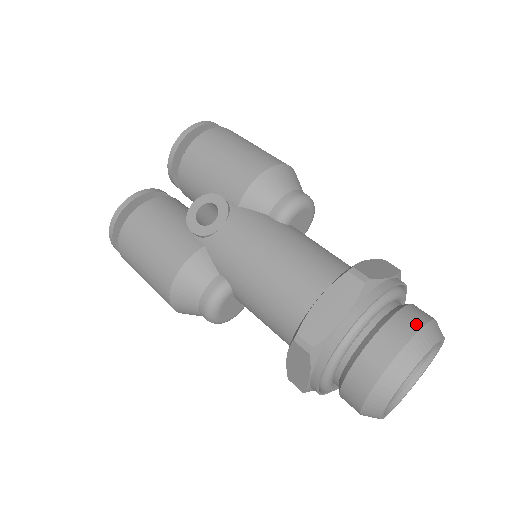
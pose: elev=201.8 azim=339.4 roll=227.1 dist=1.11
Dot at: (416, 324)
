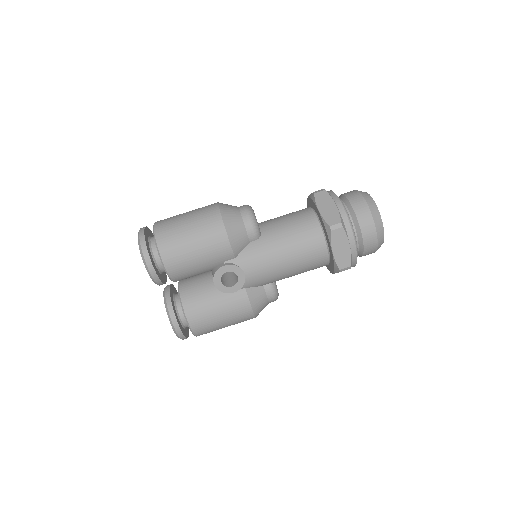
Dot at: (367, 212)
